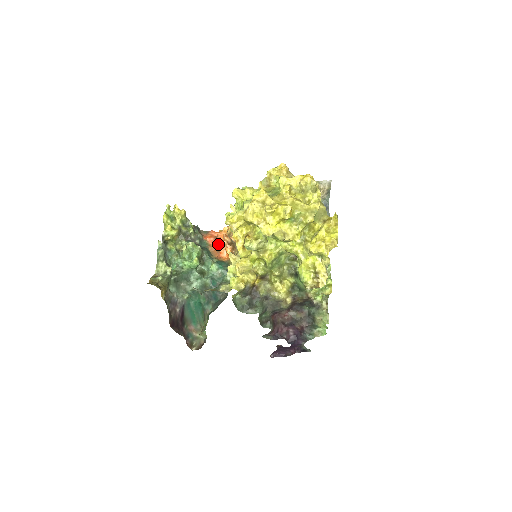
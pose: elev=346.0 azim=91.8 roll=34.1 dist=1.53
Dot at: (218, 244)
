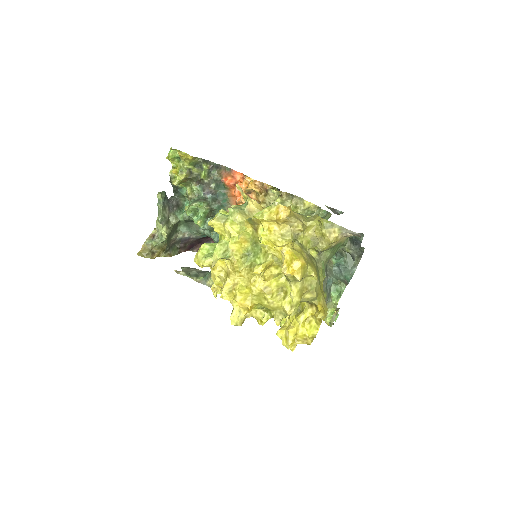
Dot at: occluded
